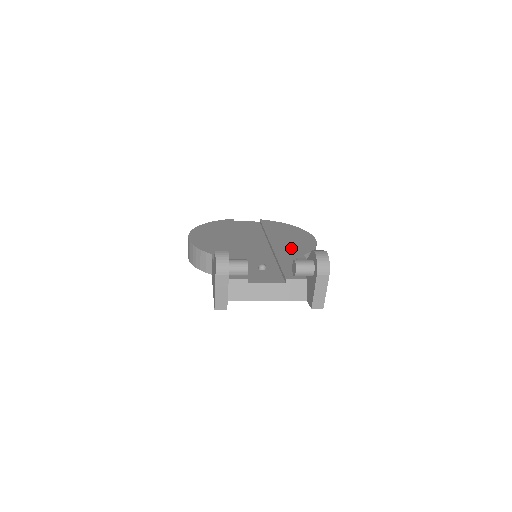
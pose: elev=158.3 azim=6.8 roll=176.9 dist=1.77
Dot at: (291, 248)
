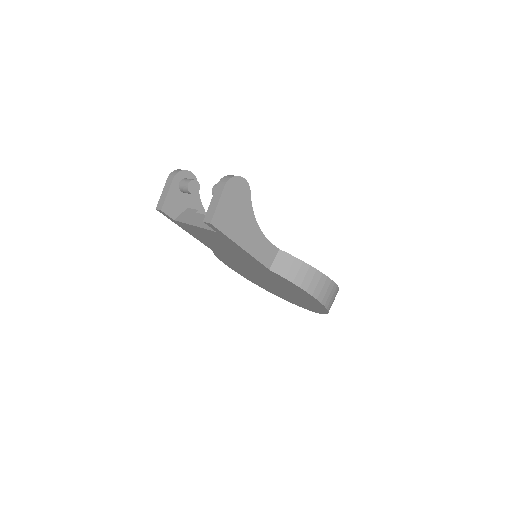
Dot at: occluded
